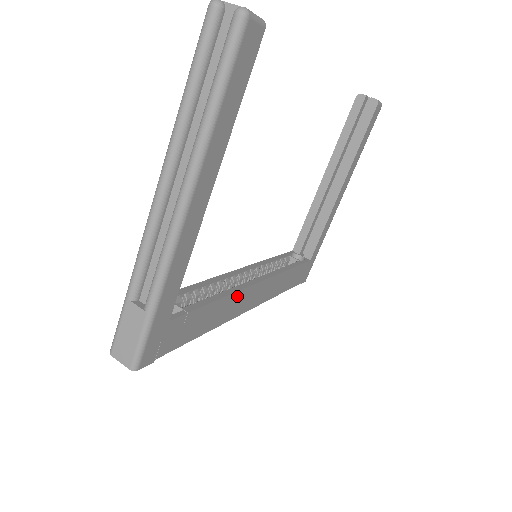
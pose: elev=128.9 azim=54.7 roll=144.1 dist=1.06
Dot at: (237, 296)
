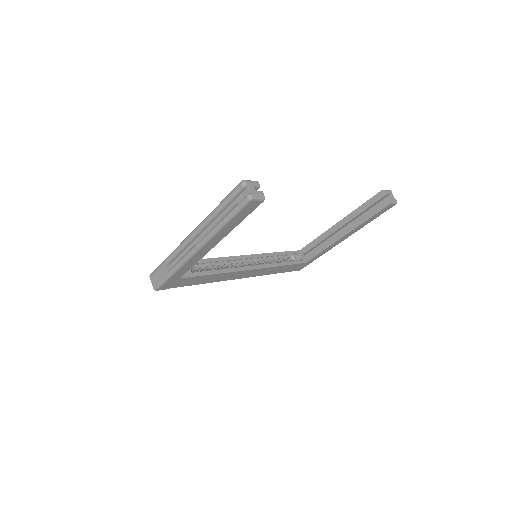
Dot at: (231, 273)
